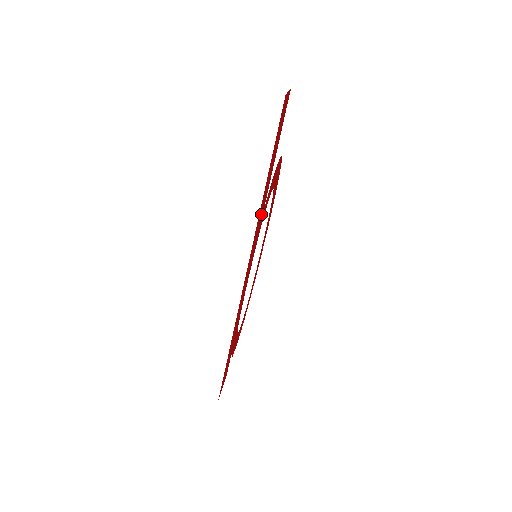
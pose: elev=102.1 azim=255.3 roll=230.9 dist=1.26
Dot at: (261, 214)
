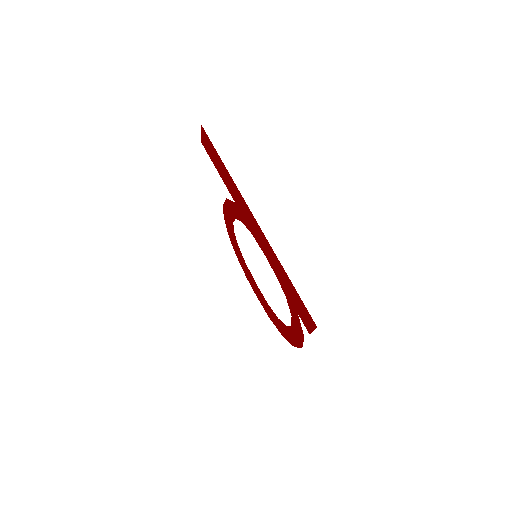
Dot at: (235, 196)
